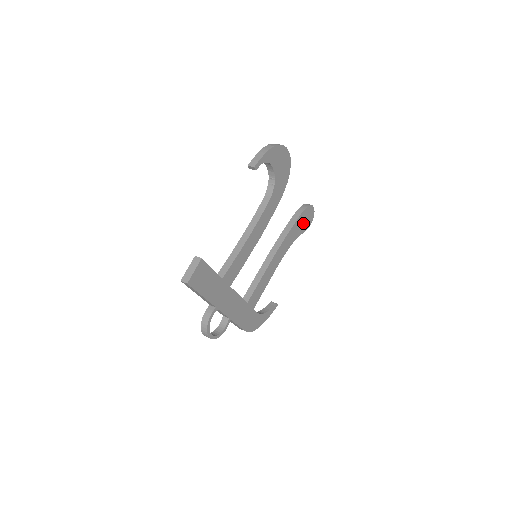
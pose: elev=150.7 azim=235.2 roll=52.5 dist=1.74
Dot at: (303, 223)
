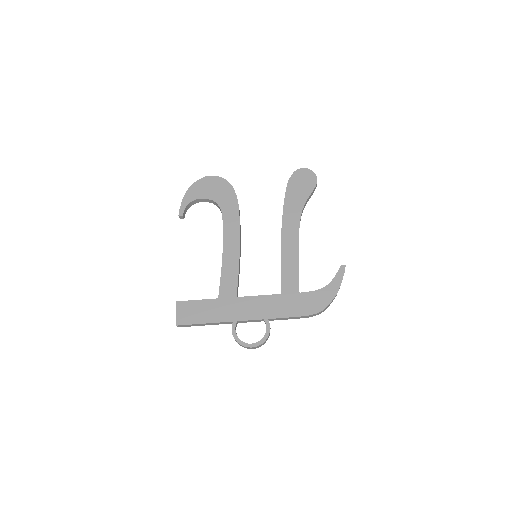
Dot at: (301, 189)
